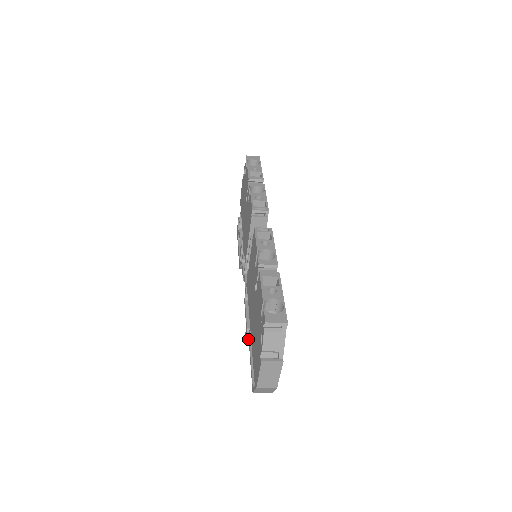
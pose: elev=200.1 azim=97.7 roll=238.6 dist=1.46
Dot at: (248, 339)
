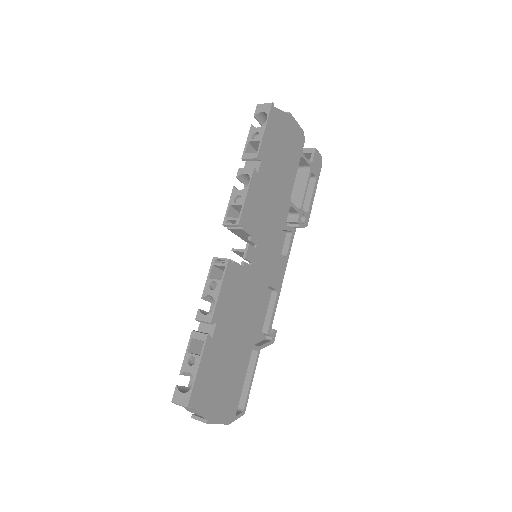
Dot at: occluded
